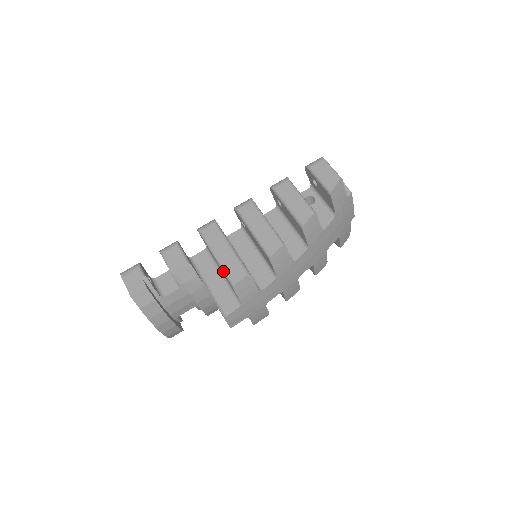
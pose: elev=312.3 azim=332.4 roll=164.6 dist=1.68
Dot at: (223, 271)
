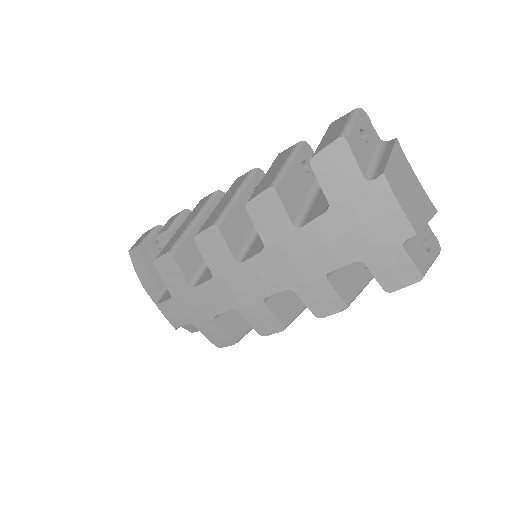
Dot at: occluded
